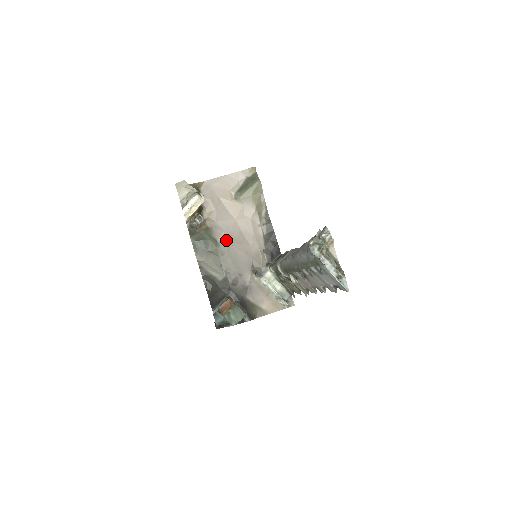
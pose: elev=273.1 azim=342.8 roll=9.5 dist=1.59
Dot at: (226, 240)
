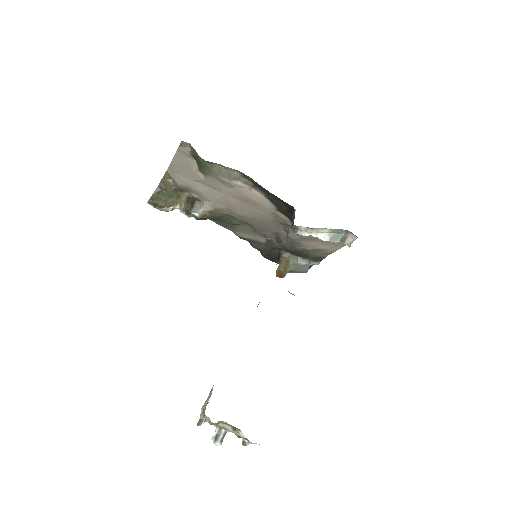
Dot at: (236, 213)
